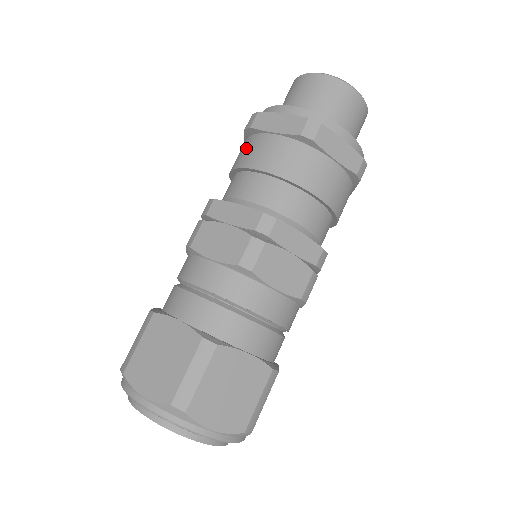
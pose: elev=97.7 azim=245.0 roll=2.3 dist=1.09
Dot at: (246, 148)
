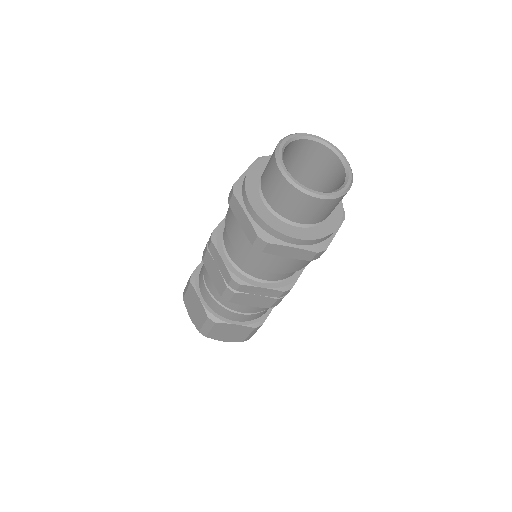
Dot at: (230, 211)
